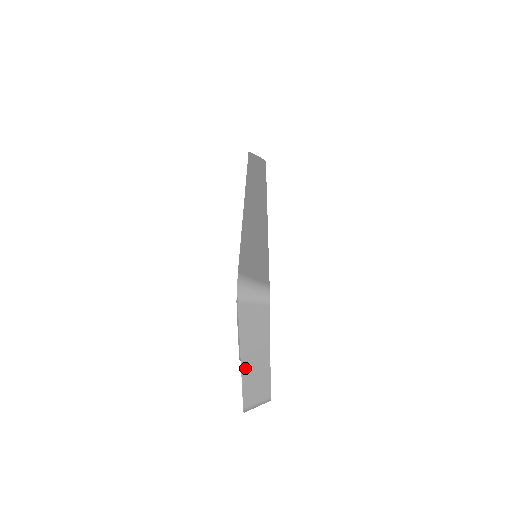
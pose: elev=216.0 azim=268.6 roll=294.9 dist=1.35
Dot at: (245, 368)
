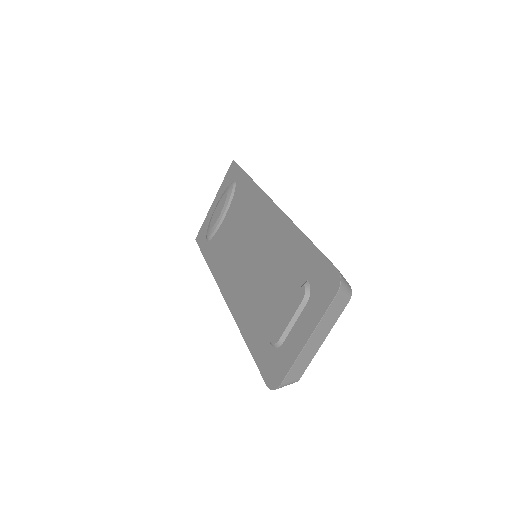
Dot at: (304, 349)
